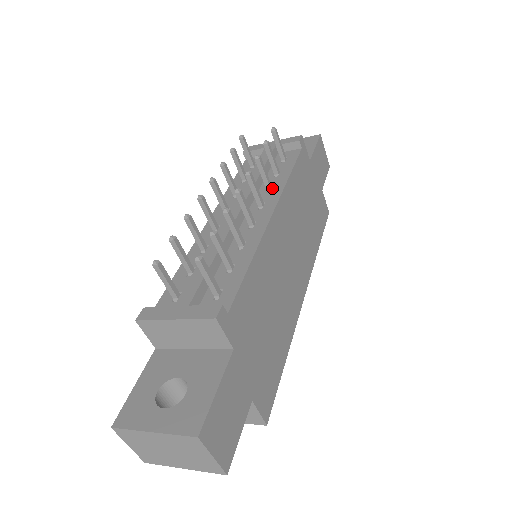
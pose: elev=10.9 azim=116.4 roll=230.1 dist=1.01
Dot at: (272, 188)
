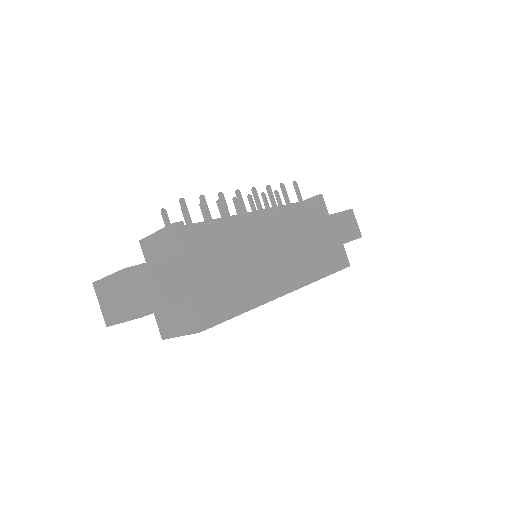
Dot at: occluded
